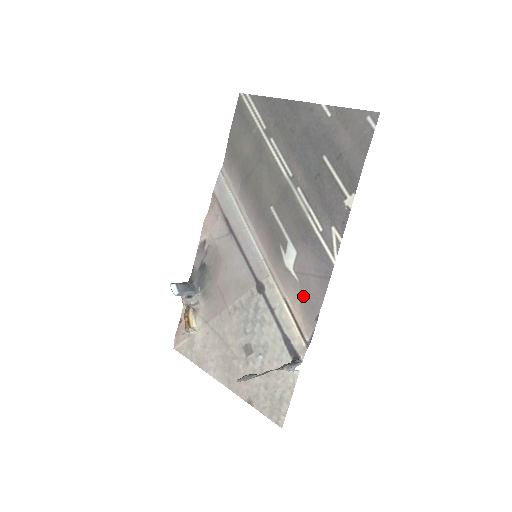
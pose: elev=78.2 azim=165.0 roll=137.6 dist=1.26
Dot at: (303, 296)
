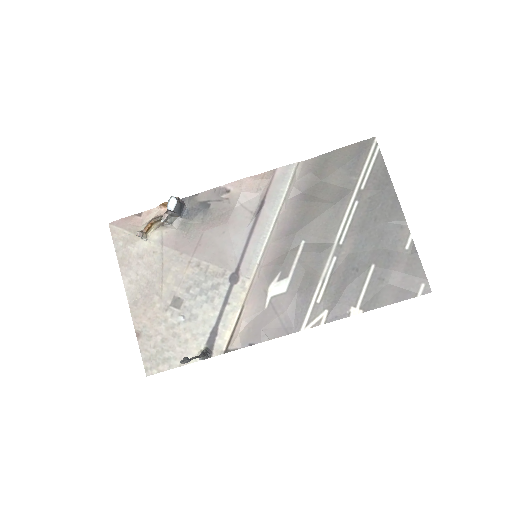
Dot at: (258, 321)
